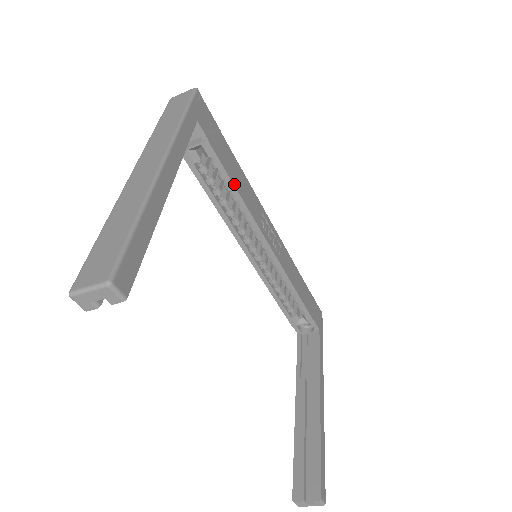
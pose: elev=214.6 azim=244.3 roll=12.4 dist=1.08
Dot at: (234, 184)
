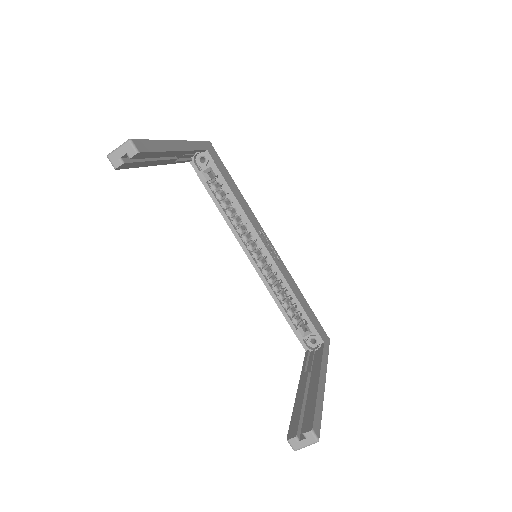
Dot at: (234, 195)
